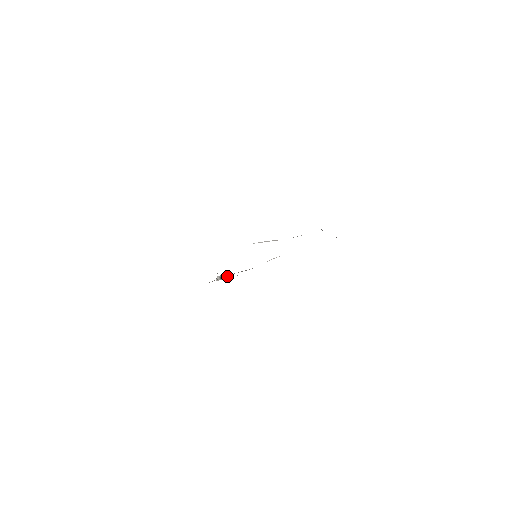
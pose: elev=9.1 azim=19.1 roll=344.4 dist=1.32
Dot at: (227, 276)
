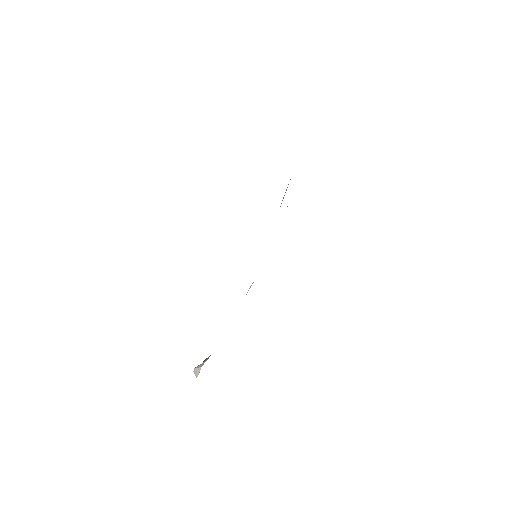
Dot at: occluded
